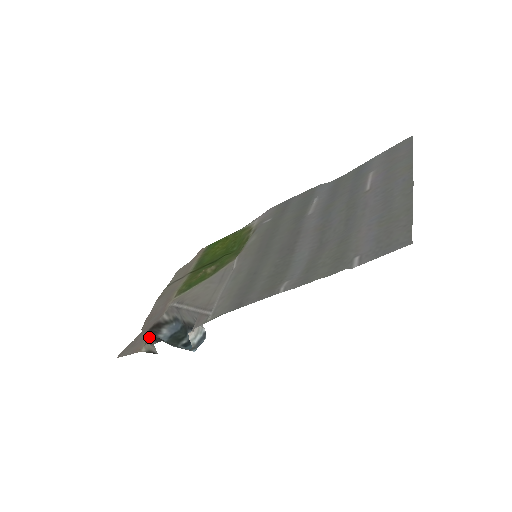
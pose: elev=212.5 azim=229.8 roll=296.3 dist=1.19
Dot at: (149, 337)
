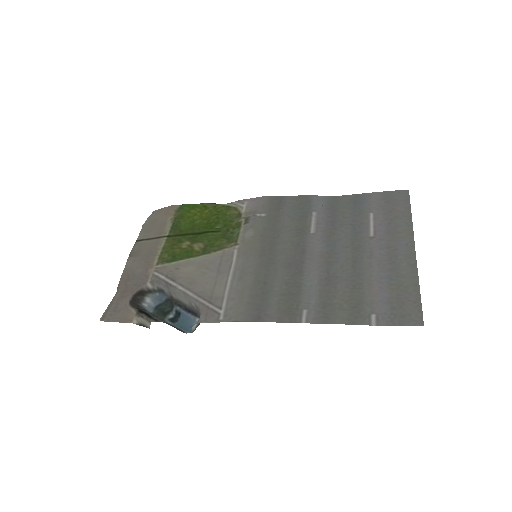
Dot at: (136, 306)
